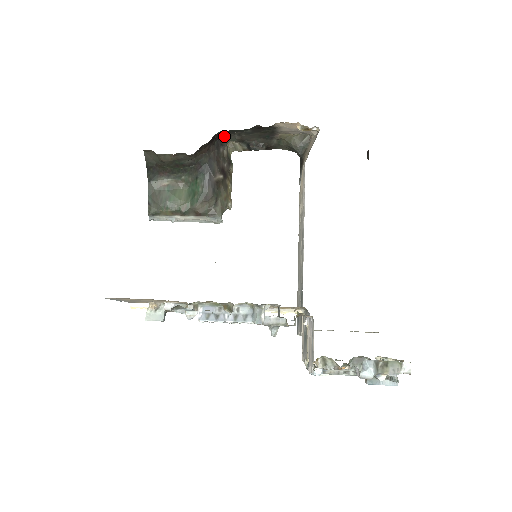
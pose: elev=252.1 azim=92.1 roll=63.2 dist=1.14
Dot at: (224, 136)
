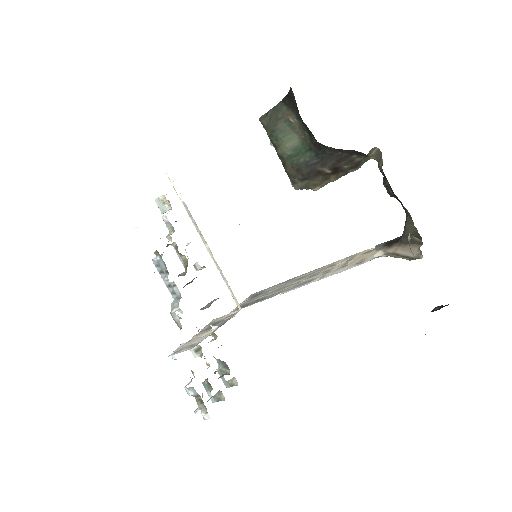
Dot at: occluded
